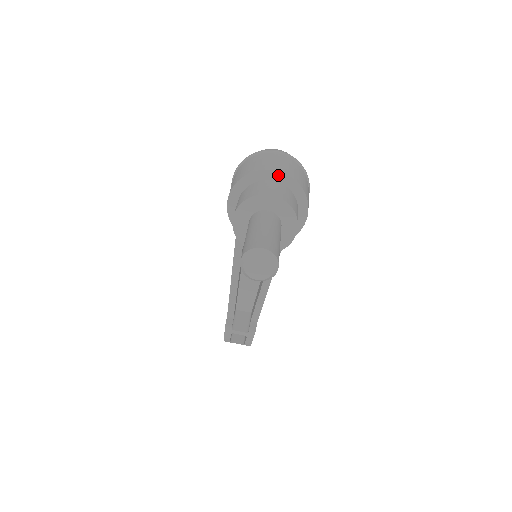
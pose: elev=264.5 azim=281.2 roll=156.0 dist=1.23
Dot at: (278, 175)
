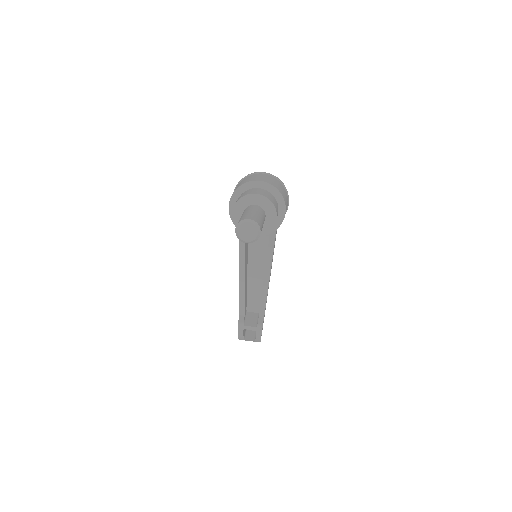
Dot at: (262, 184)
